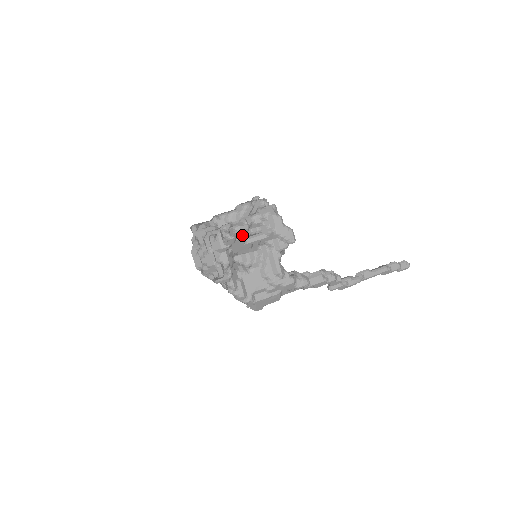
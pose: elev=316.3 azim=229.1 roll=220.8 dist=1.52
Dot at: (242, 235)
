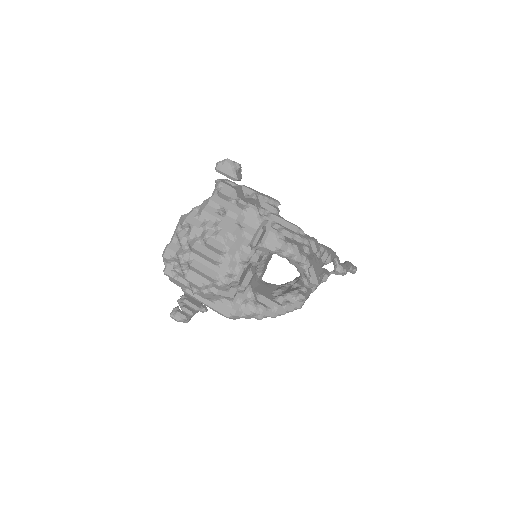
Dot at: occluded
